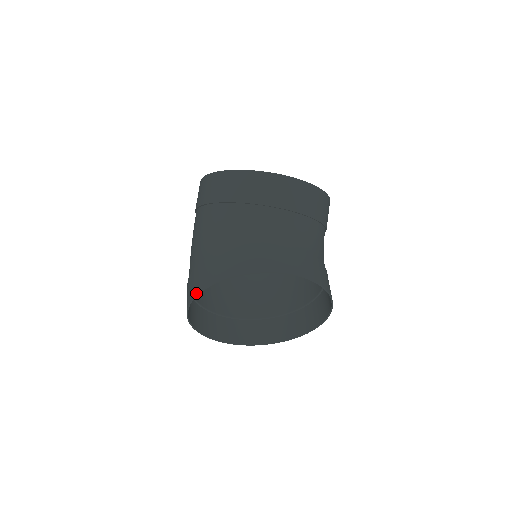
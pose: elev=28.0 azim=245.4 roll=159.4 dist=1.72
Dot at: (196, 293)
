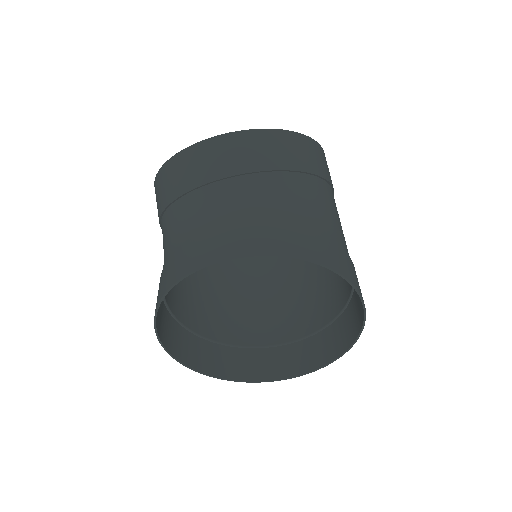
Dot at: (157, 337)
